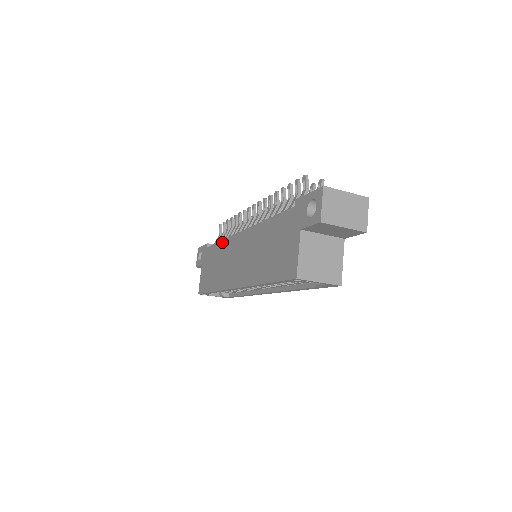
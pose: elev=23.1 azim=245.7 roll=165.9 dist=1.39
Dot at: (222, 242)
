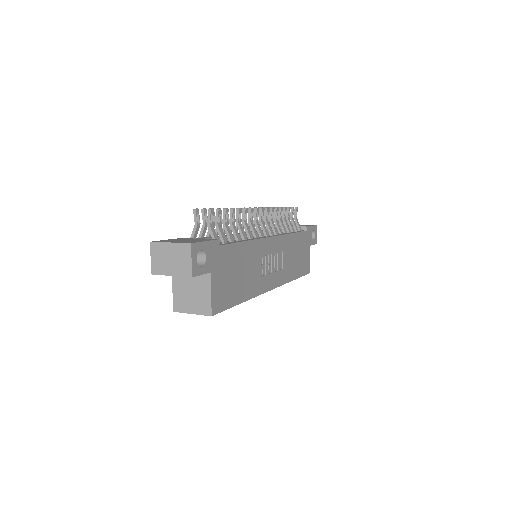
Dot at: occluded
